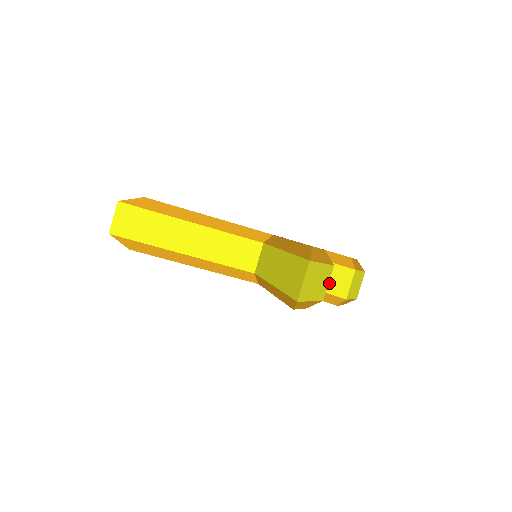
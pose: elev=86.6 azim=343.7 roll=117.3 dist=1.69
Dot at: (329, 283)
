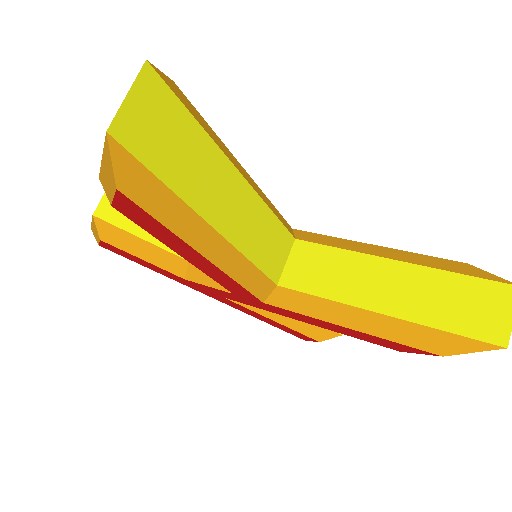
Dot at: occluded
